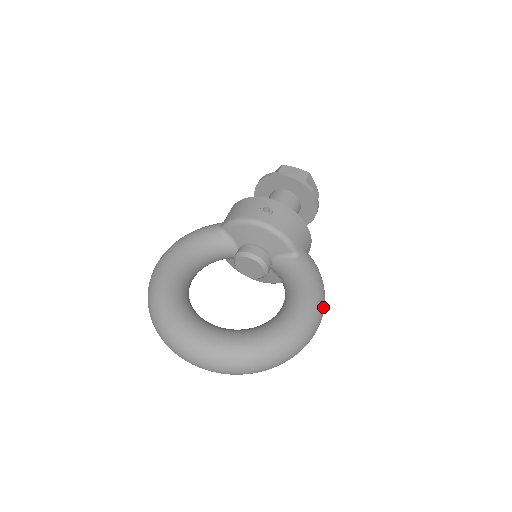
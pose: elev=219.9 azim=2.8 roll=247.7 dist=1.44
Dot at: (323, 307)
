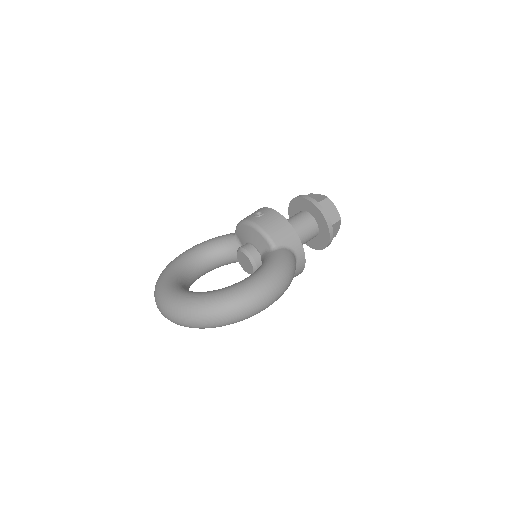
Dot at: (273, 286)
